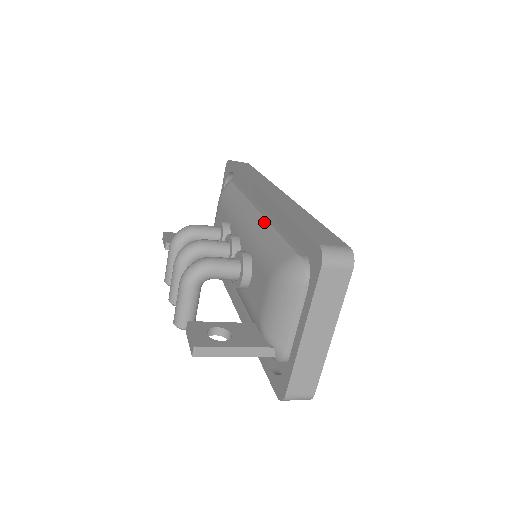
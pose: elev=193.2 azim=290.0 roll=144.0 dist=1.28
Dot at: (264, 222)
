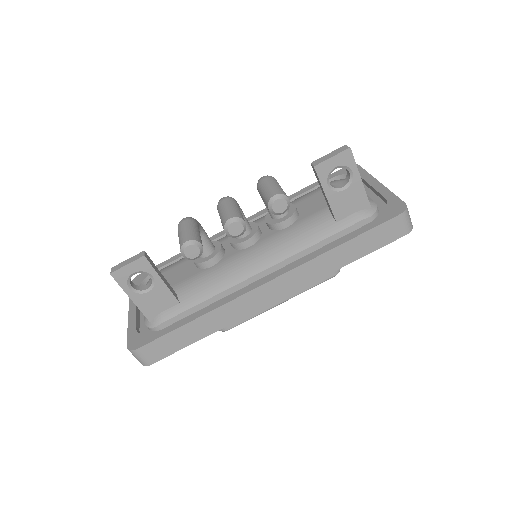
Dot at: occluded
